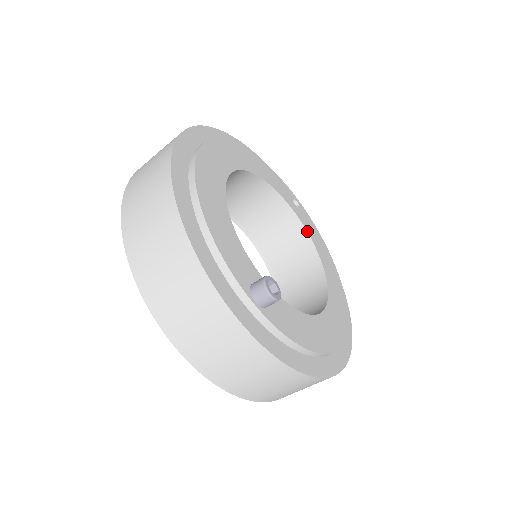
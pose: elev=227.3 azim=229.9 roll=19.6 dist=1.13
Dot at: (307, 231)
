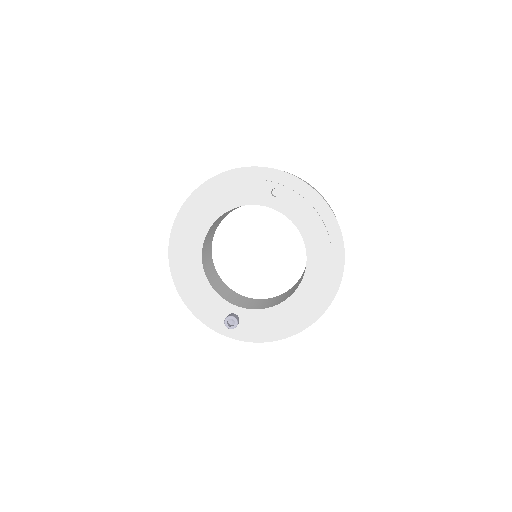
Dot at: (287, 217)
